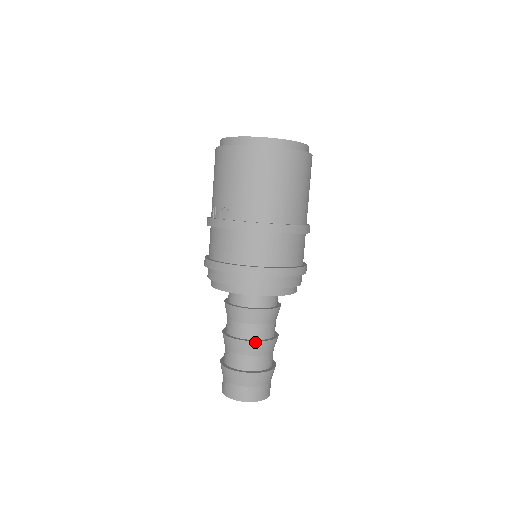
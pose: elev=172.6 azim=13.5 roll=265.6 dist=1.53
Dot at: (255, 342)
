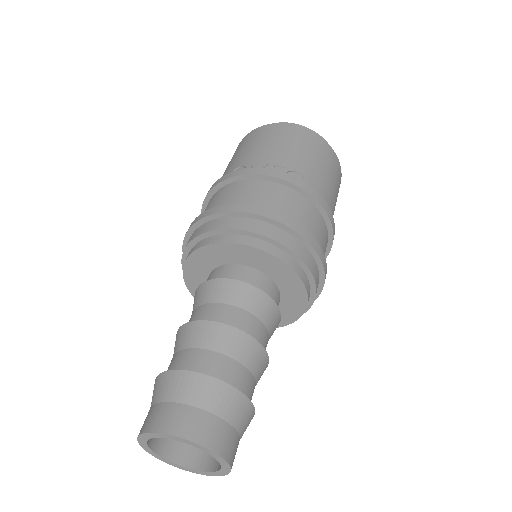
Dot at: (266, 355)
